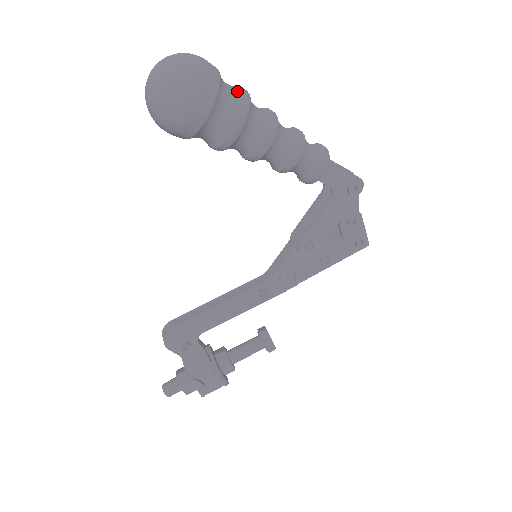
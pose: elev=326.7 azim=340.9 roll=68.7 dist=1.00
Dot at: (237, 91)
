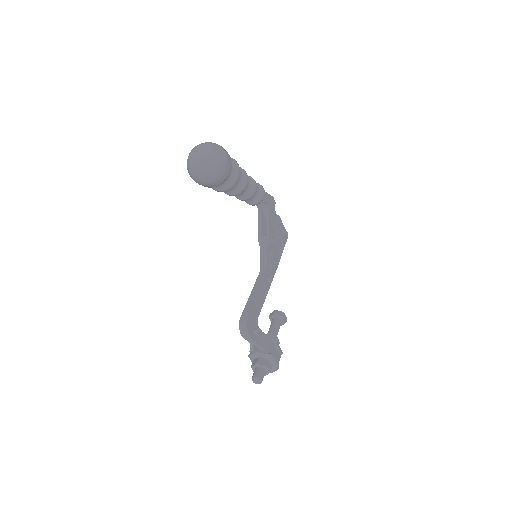
Dot at: occluded
